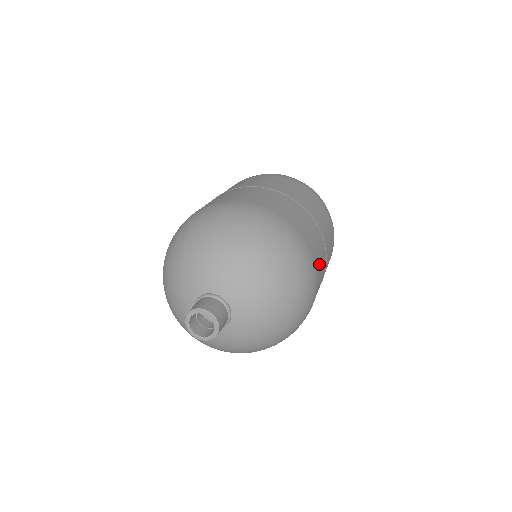
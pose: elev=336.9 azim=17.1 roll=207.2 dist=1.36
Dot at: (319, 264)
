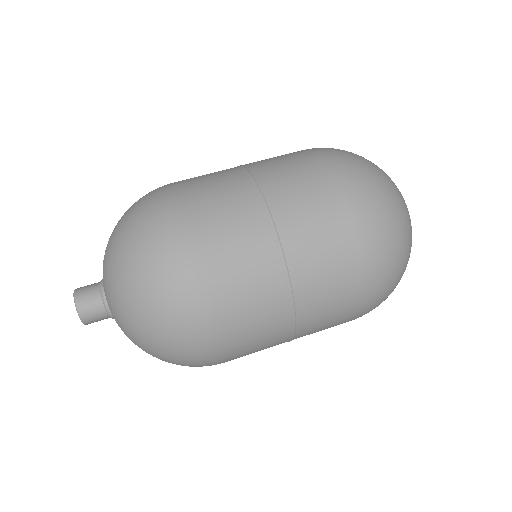
Dot at: (245, 352)
